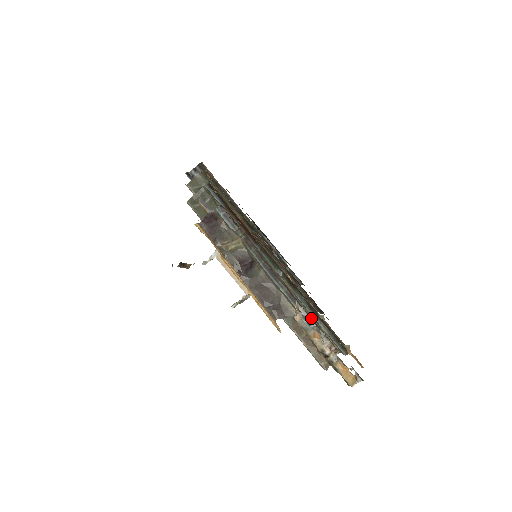
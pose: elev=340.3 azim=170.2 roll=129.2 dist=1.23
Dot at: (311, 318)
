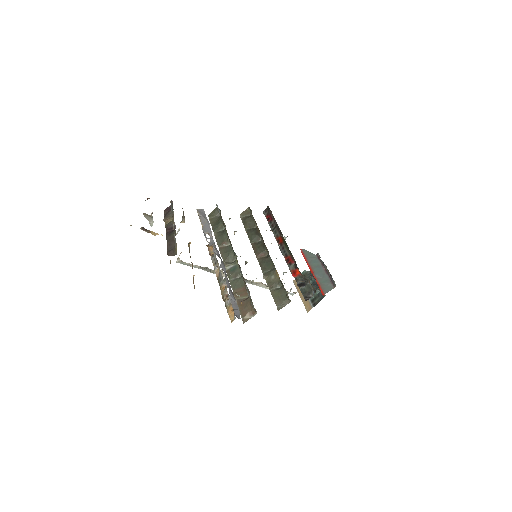
Dot at: occluded
